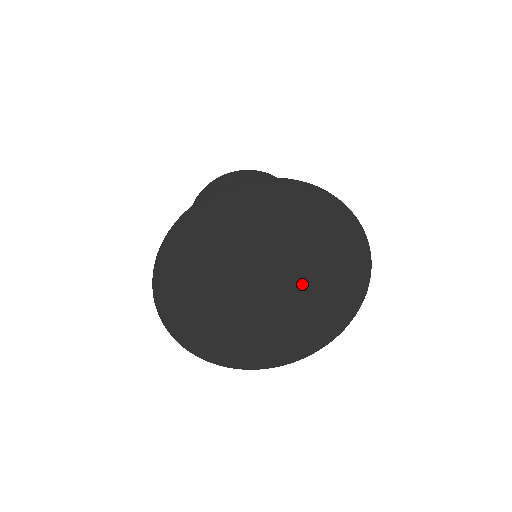
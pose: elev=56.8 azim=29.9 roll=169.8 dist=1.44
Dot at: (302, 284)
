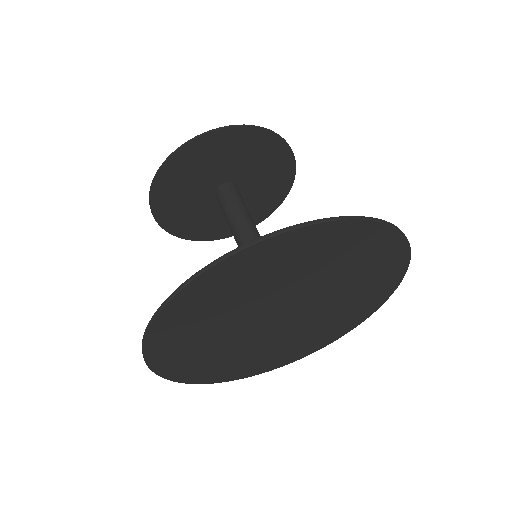
Dot at: (327, 300)
